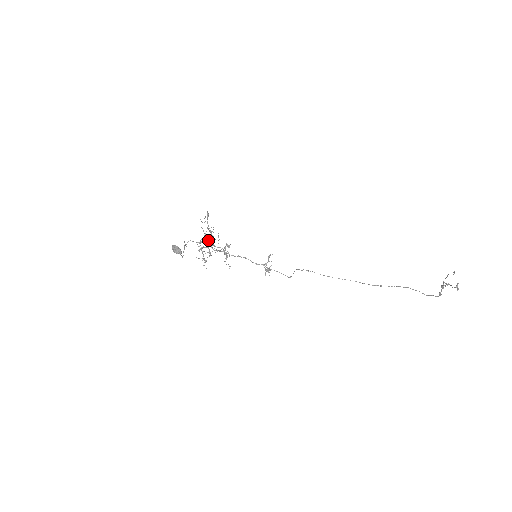
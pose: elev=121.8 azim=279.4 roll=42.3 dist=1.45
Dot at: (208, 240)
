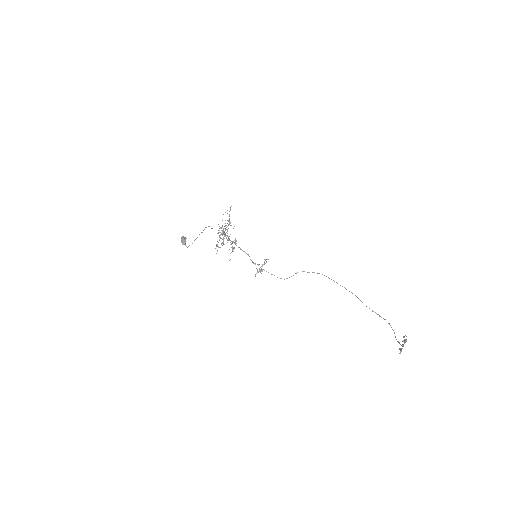
Dot at: (224, 231)
